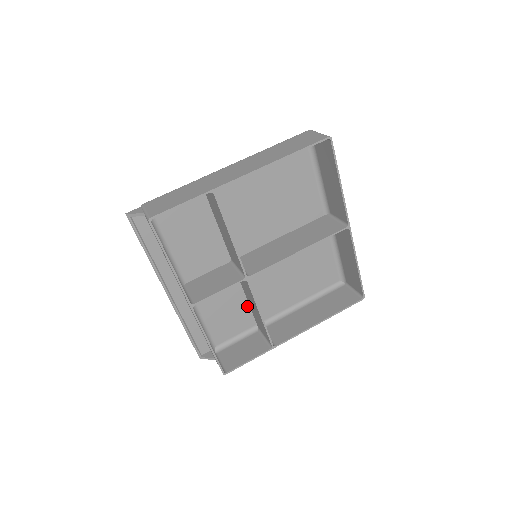
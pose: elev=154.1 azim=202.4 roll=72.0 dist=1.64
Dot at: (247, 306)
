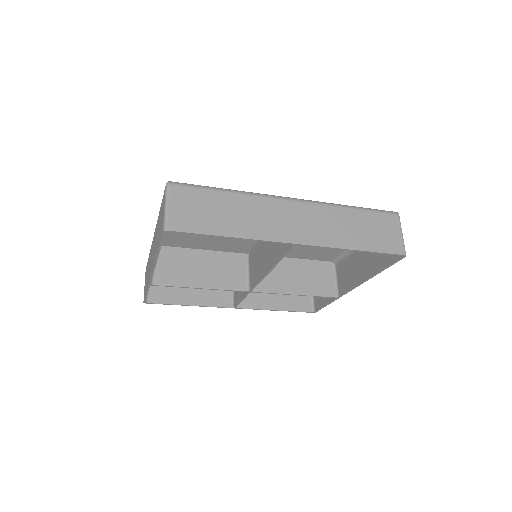
Dot at: (303, 260)
